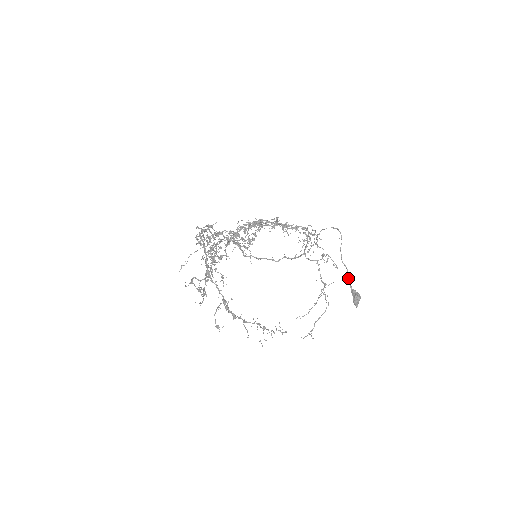
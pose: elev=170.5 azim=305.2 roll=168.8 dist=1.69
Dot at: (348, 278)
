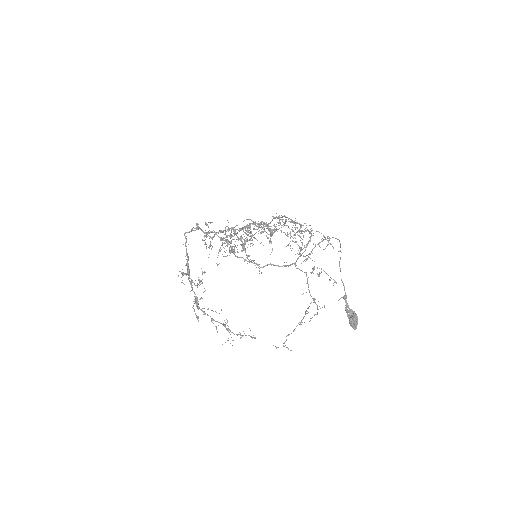
Dot at: (344, 297)
